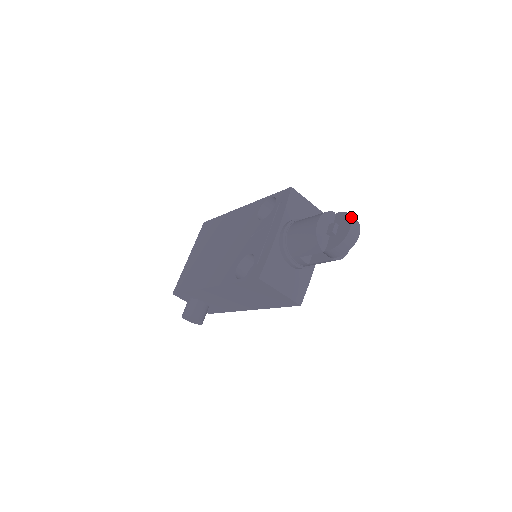
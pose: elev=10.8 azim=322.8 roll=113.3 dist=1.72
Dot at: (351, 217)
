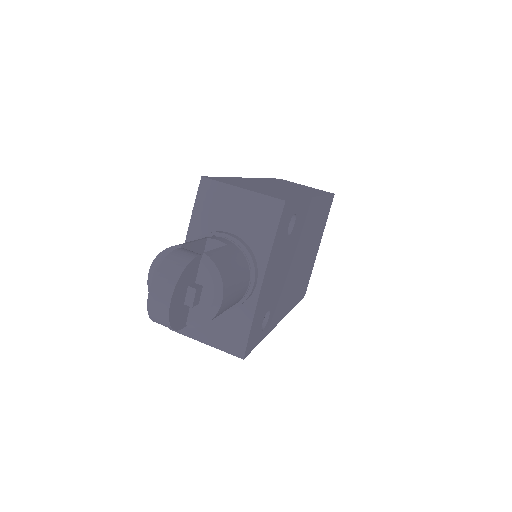
Dot at: (157, 272)
